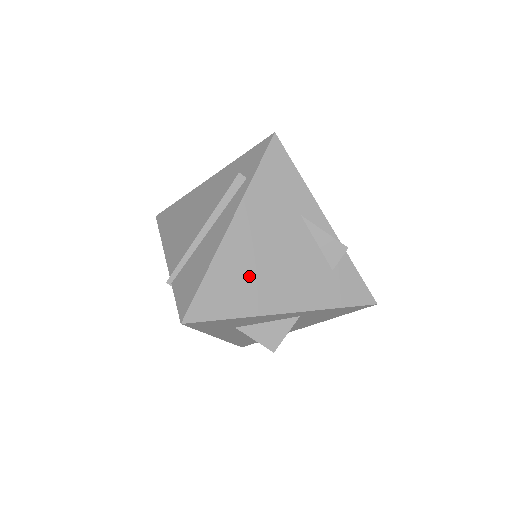
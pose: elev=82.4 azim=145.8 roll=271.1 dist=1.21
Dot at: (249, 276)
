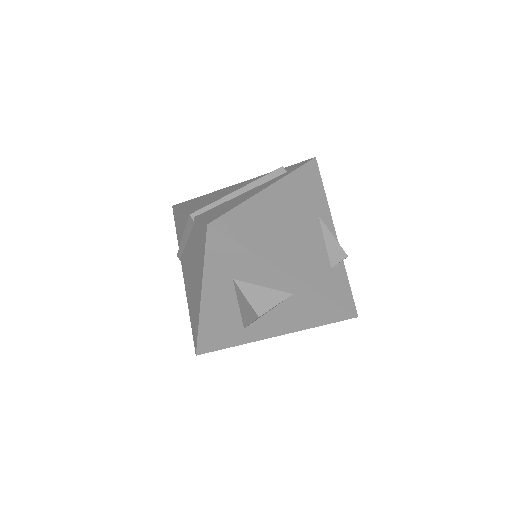
Dot at: (270, 228)
